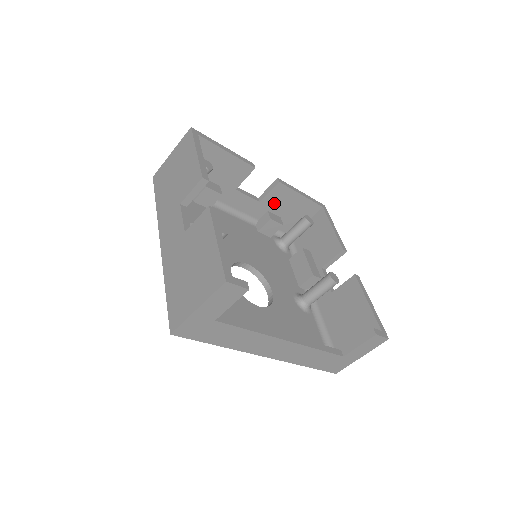
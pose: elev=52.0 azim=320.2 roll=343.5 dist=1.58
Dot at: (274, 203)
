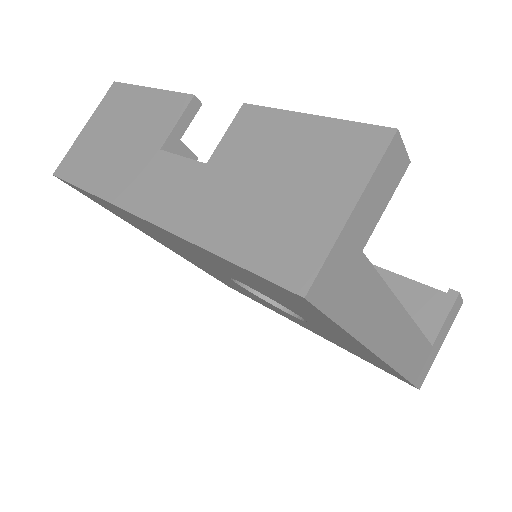
Dot at: occluded
